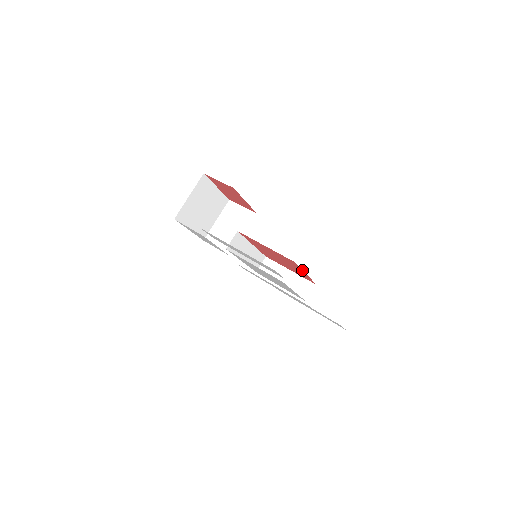
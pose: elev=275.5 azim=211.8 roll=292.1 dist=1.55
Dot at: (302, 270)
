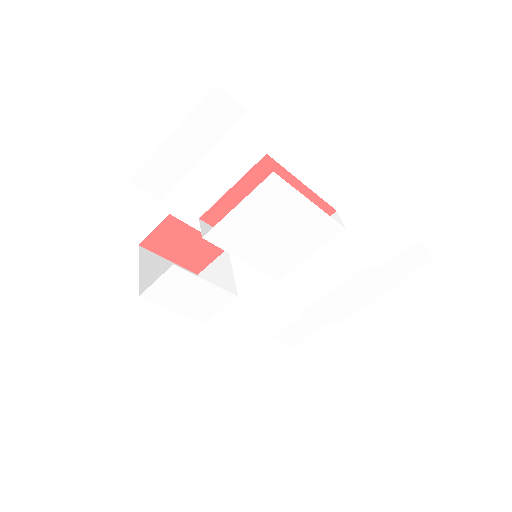
Dot at: (292, 177)
